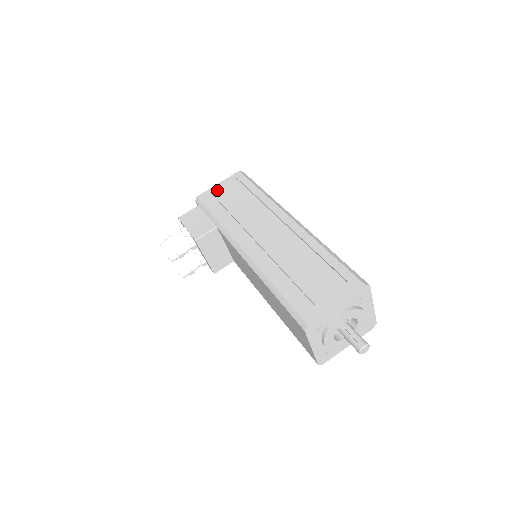
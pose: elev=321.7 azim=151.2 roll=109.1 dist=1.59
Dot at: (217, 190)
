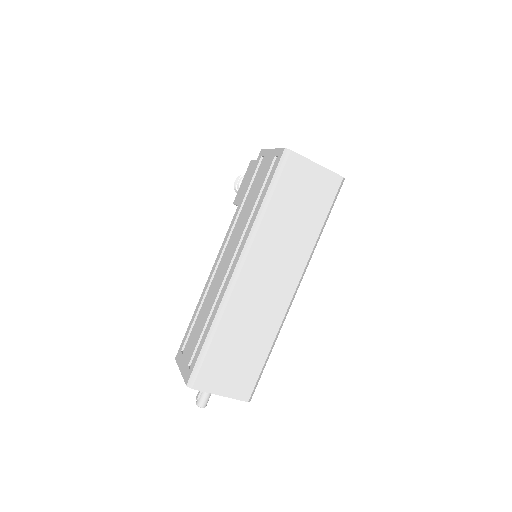
Dot at: (265, 159)
